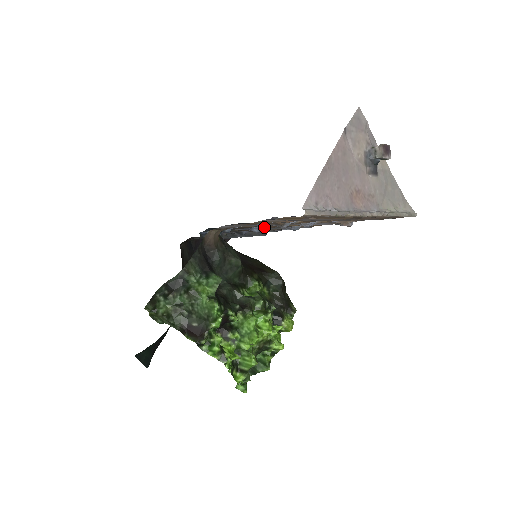
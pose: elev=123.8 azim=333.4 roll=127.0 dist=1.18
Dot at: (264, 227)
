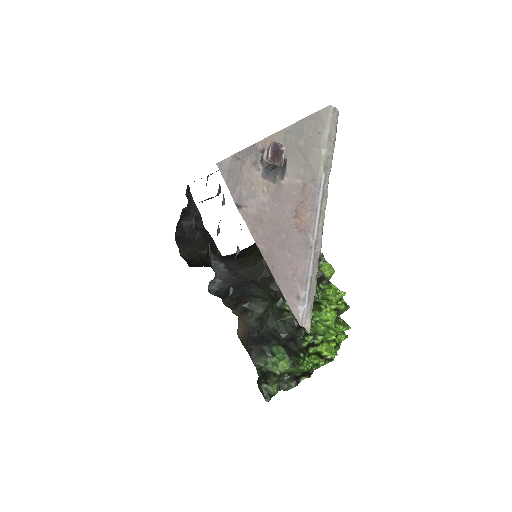
Dot at: occluded
